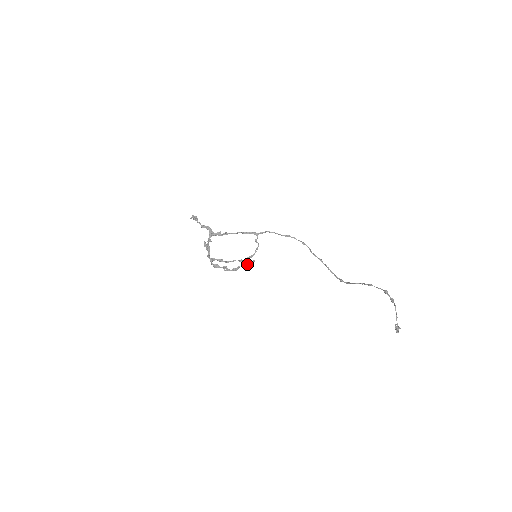
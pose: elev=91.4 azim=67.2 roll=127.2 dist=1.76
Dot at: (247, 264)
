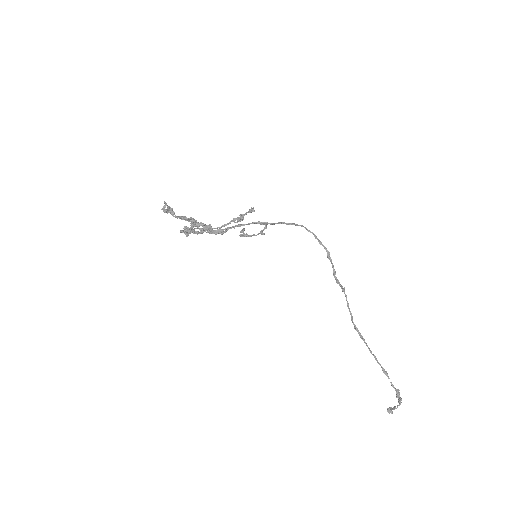
Dot at: (241, 232)
